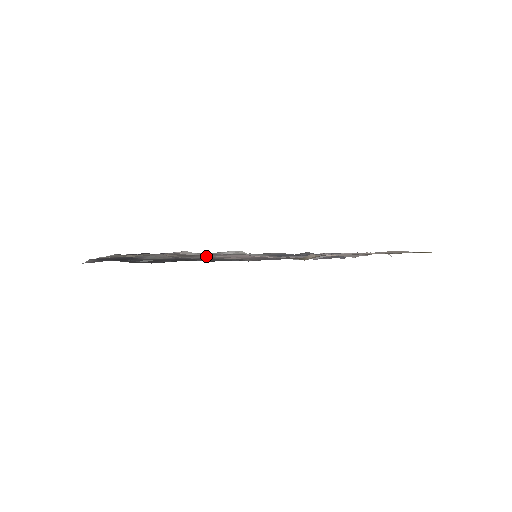
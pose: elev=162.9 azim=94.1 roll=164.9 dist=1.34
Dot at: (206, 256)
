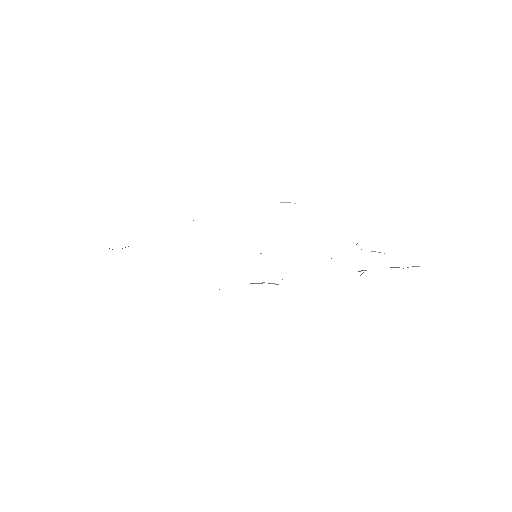
Dot at: occluded
